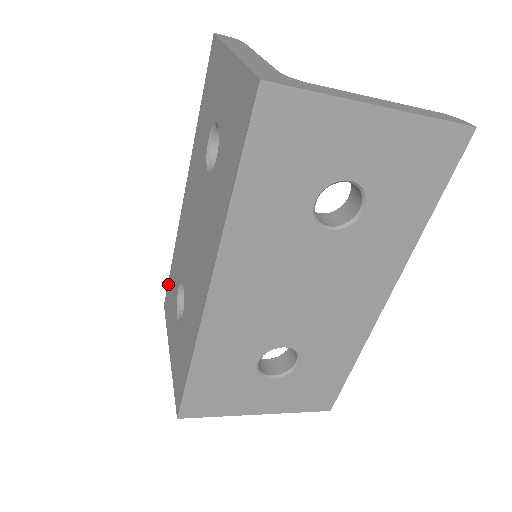
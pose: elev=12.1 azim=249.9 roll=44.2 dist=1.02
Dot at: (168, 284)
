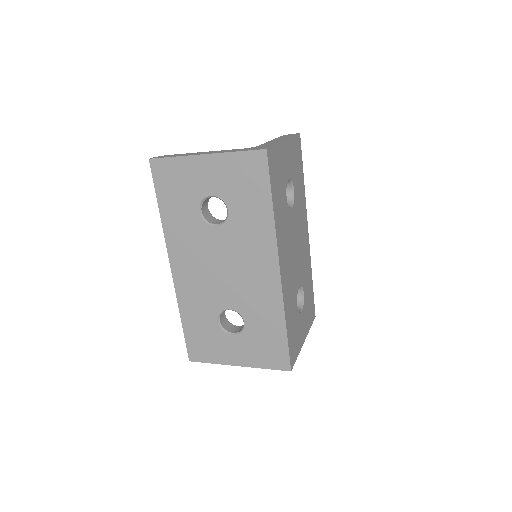
Dot at: (187, 341)
